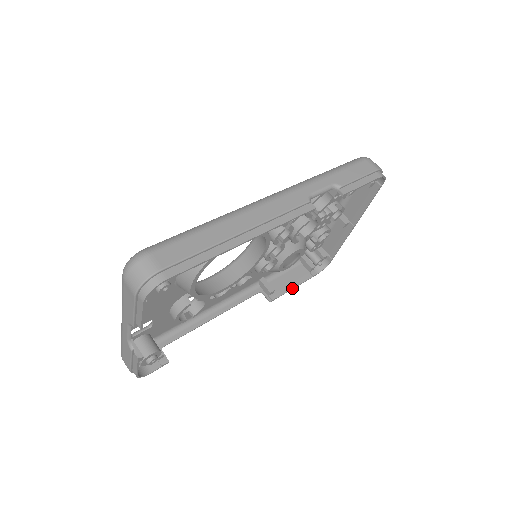
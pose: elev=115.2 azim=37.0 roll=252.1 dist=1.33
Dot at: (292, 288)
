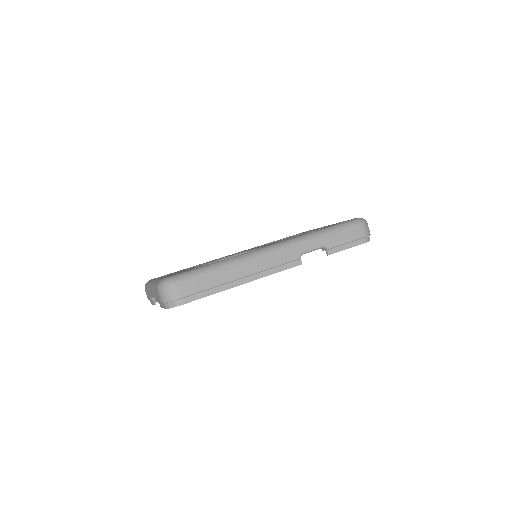
Dot at: occluded
